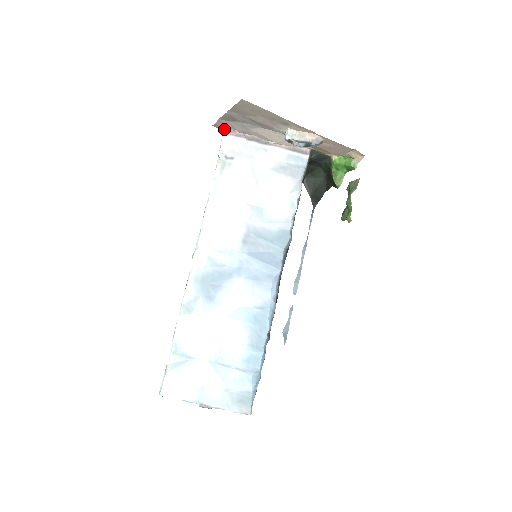
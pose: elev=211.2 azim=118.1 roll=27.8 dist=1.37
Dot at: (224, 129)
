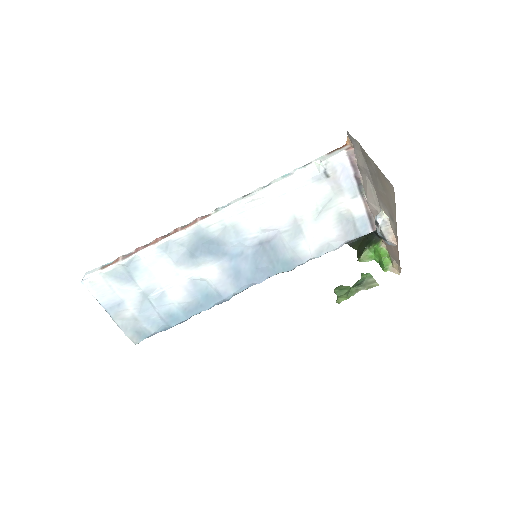
Dot at: (351, 146)
